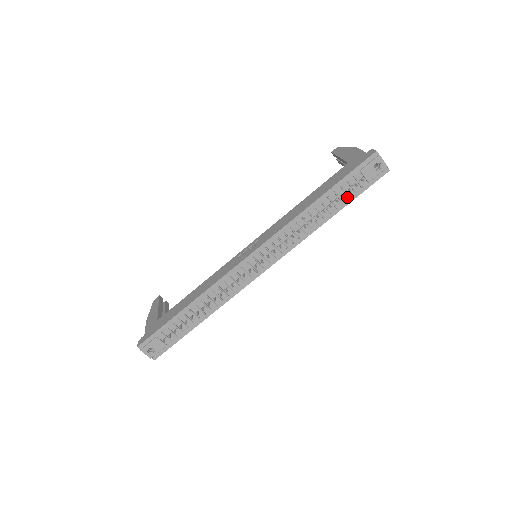
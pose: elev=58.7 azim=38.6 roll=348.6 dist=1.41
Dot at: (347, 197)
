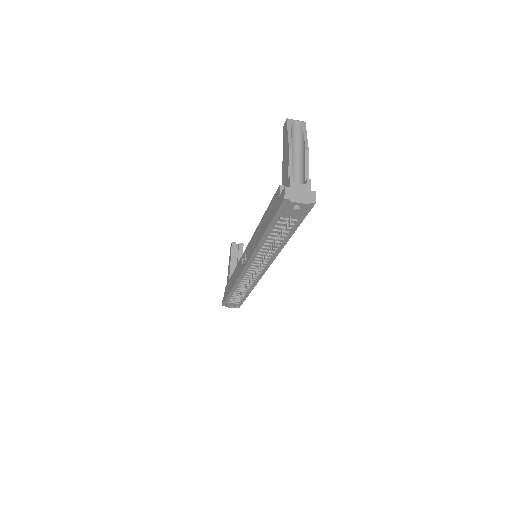
Dot at: (289, 228)
